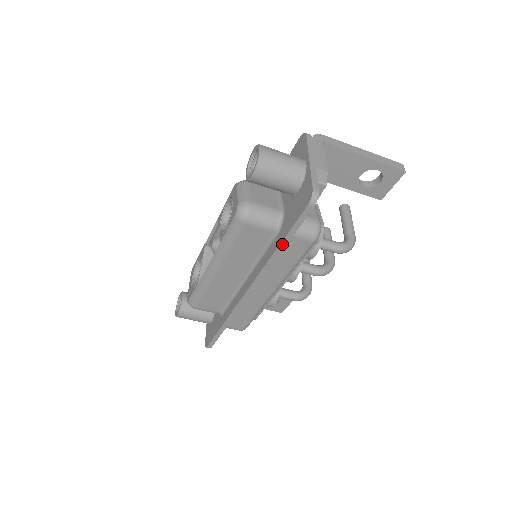
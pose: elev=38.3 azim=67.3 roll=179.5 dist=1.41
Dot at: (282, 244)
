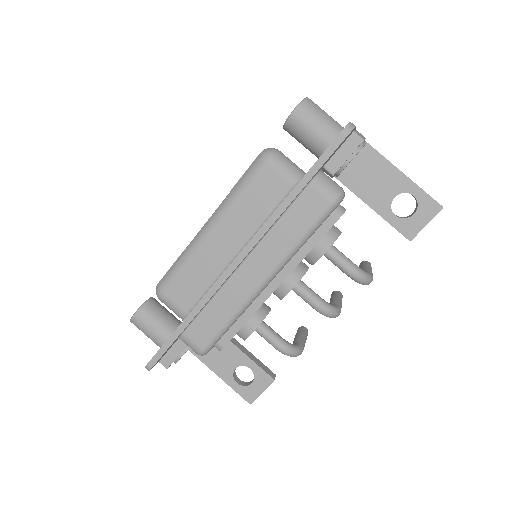
Dot at: (298, 187)
